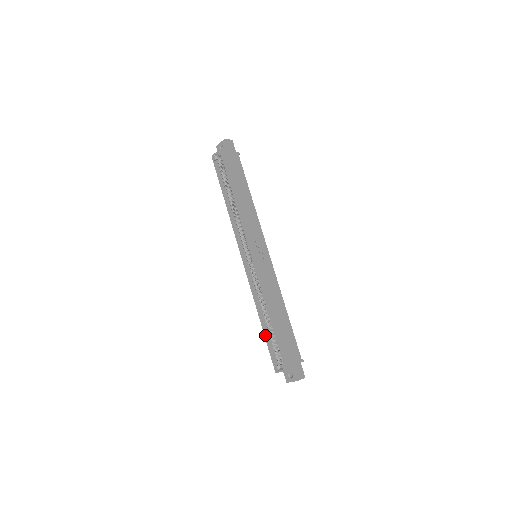
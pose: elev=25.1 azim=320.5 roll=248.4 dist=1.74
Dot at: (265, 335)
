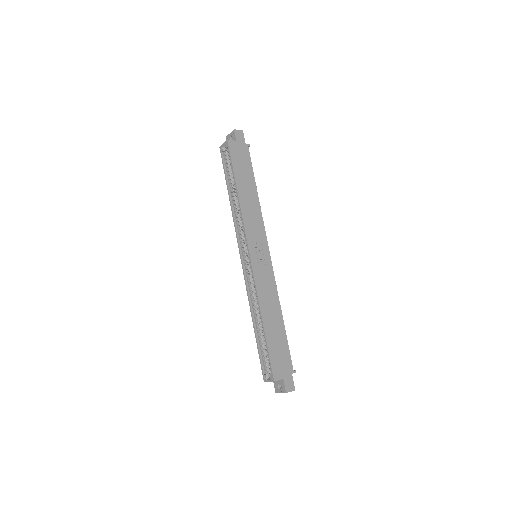
Dot at: (257, 341)
